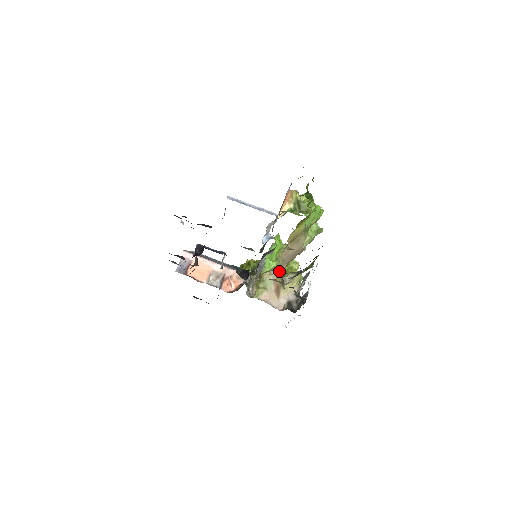
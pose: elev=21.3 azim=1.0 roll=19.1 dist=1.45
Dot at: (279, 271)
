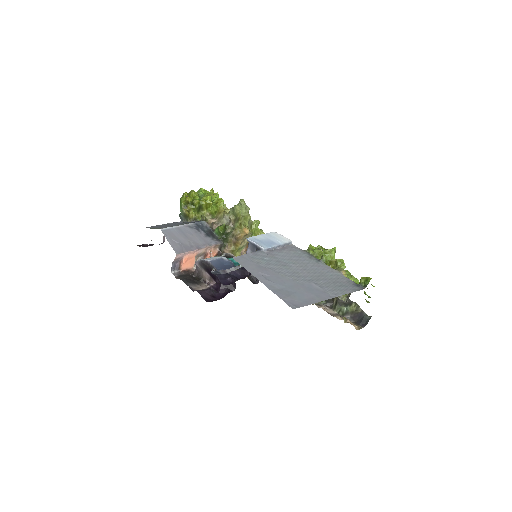
Dot at: occluded
